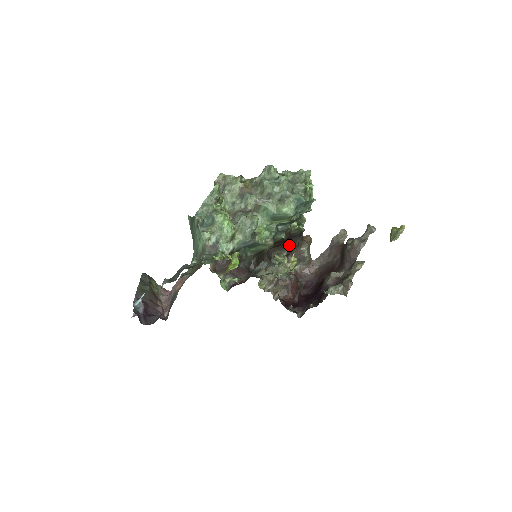
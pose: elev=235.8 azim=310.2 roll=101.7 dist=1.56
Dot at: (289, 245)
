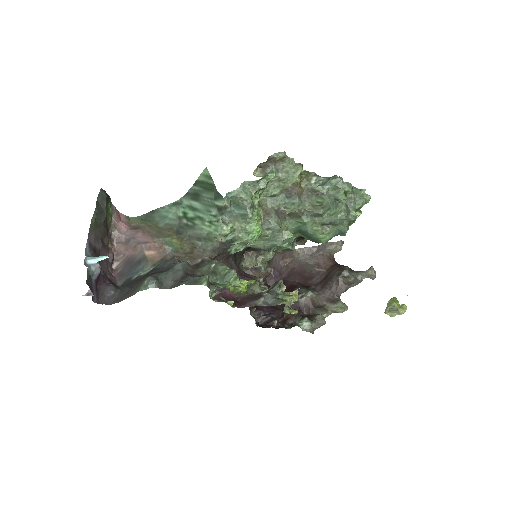
Dot at: occluded
